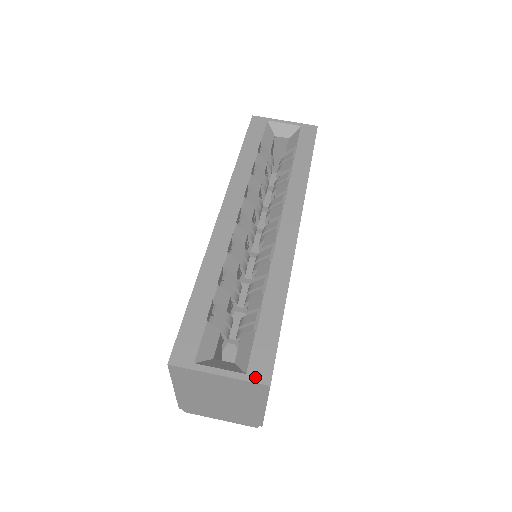
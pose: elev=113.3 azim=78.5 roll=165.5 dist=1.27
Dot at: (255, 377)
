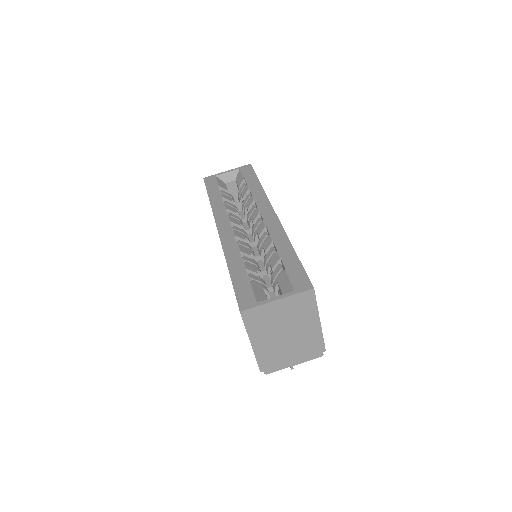
Dot at: (301, 289)
